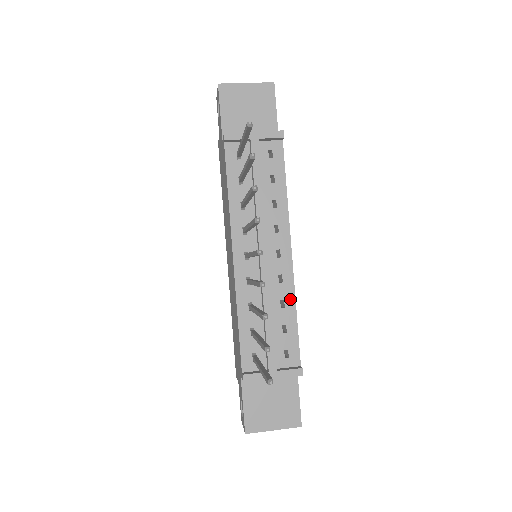
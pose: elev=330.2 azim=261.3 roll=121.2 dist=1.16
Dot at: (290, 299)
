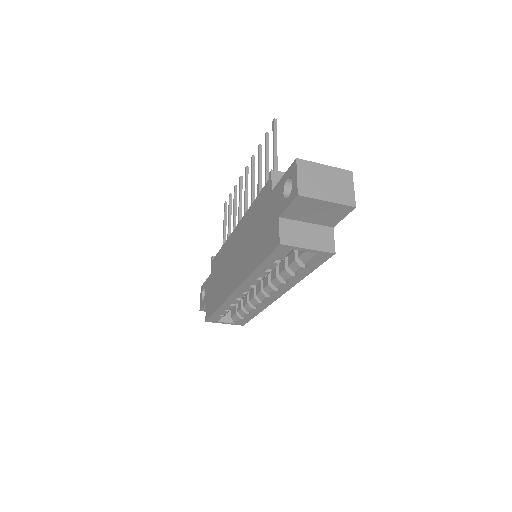
Dot at: occluded
